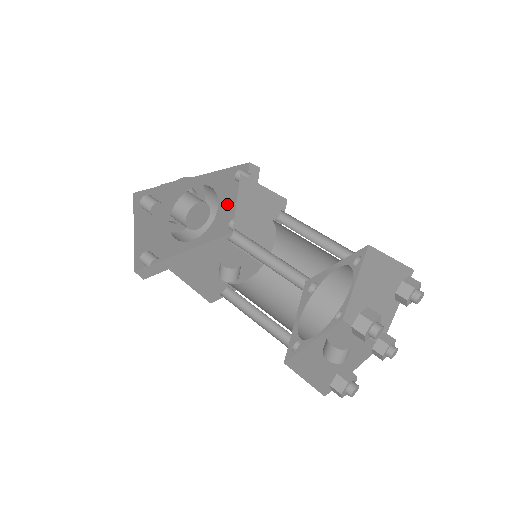
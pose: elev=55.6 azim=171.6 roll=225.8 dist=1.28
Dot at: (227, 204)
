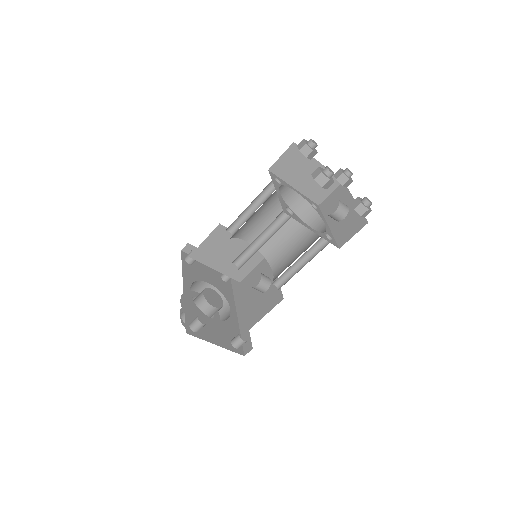
Dot at: (208, 277)
